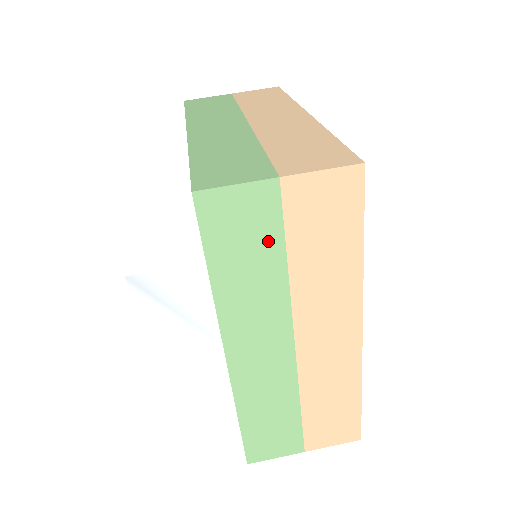
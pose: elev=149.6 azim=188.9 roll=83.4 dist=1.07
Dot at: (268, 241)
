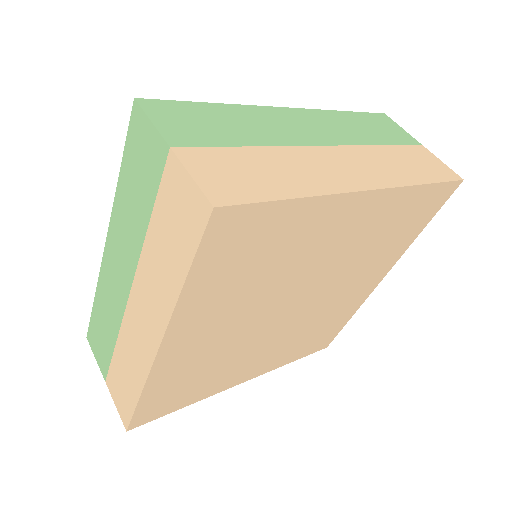
Dot at: (148, 192)
